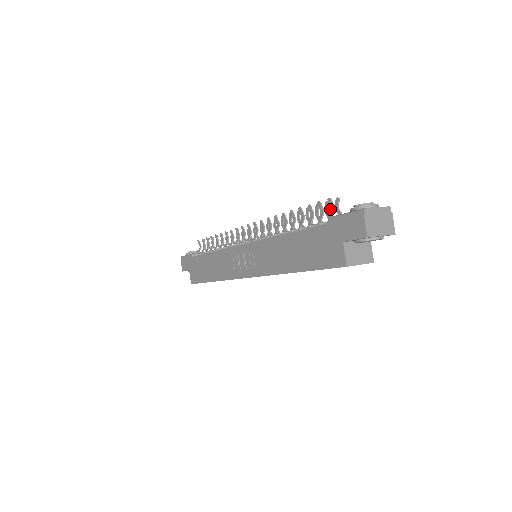
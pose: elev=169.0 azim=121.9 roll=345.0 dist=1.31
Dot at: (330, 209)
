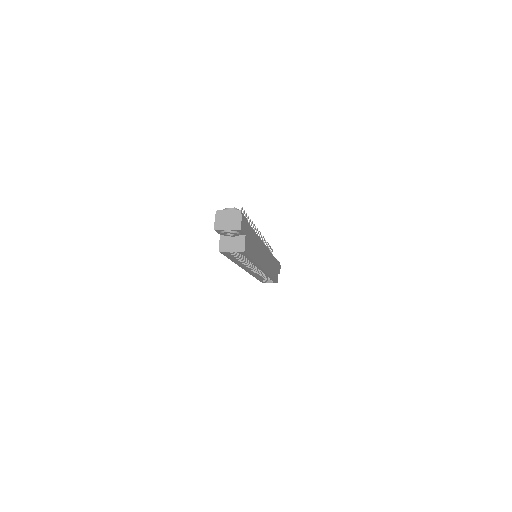
Dot at: occluded
